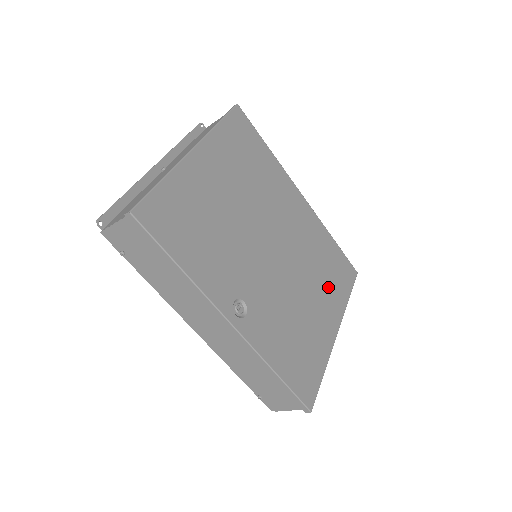
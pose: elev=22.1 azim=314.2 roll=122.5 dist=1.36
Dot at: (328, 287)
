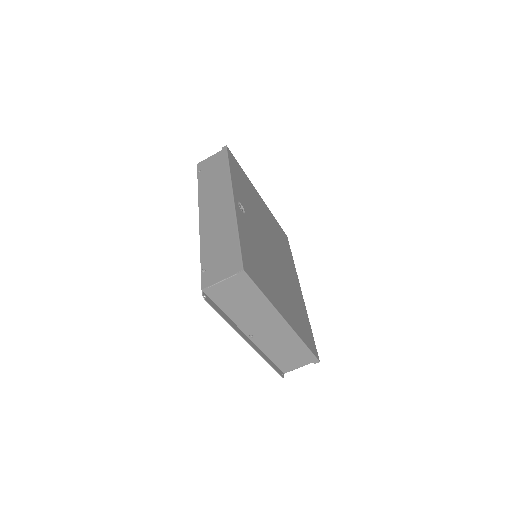
Dot at: (294, 312)
